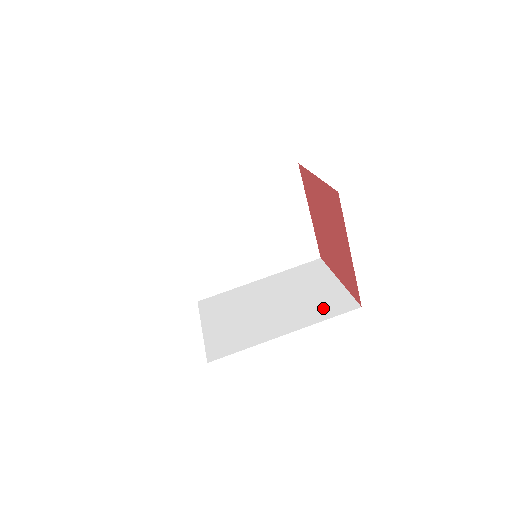
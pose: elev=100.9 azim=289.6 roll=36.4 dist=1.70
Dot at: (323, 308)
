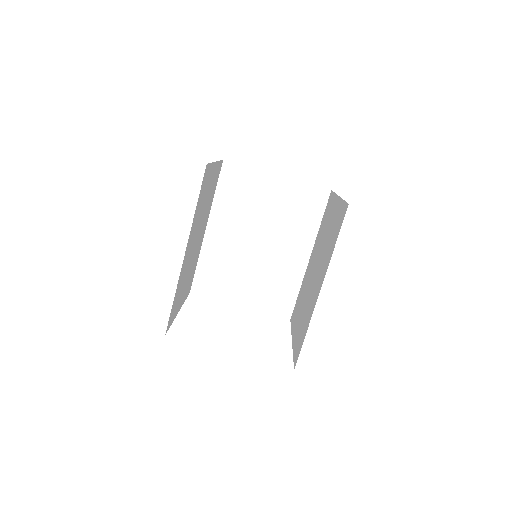
Dot at: (333, 237)
